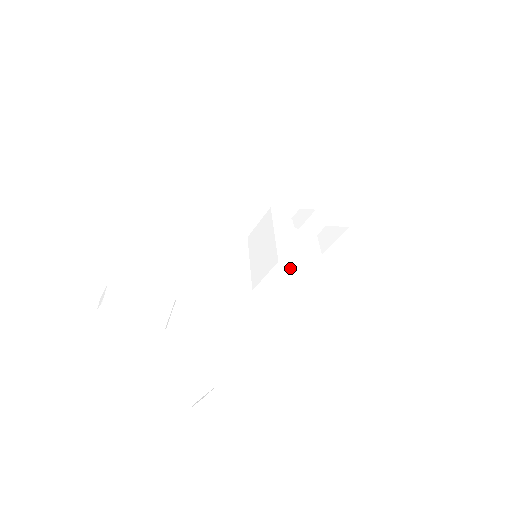
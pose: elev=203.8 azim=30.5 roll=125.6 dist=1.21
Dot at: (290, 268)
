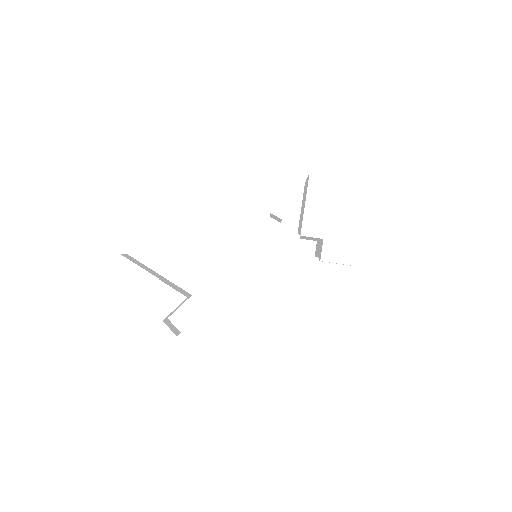
Dot at: (264, 286)
